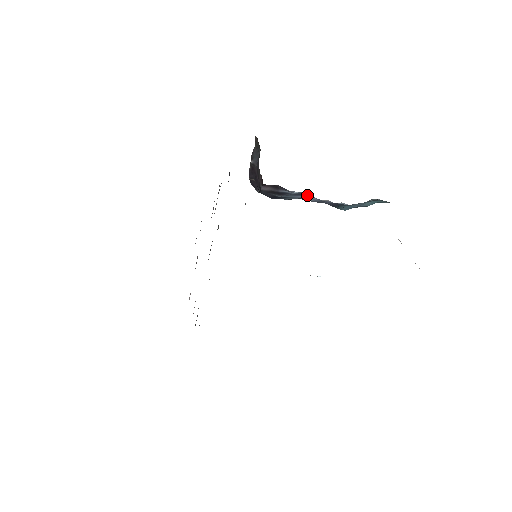
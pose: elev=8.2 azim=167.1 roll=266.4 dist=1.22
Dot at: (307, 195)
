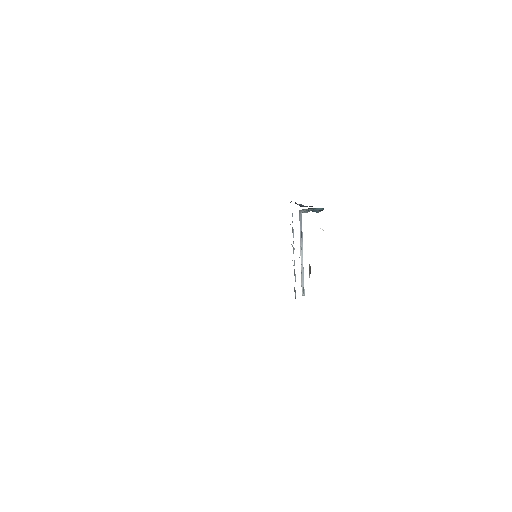
Dot at: occluded
